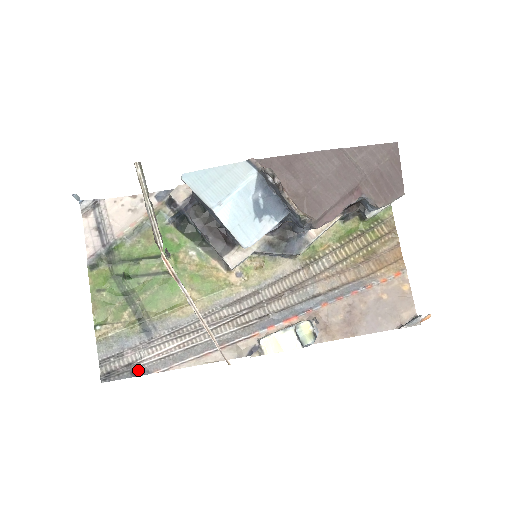
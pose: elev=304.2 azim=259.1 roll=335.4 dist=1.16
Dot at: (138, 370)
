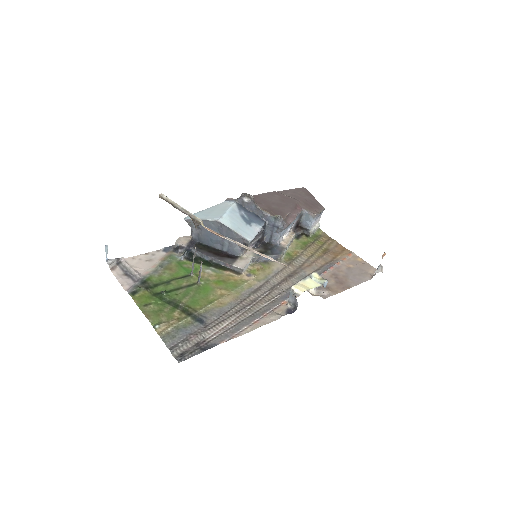
Dot at: (206, 346)
